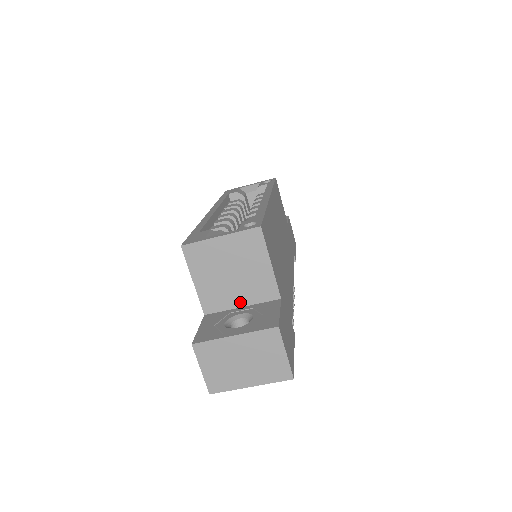
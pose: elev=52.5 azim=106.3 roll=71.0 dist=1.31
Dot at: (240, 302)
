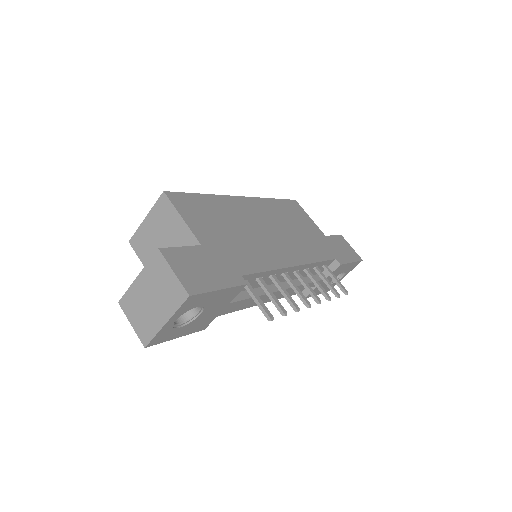
Dot at: occluded
